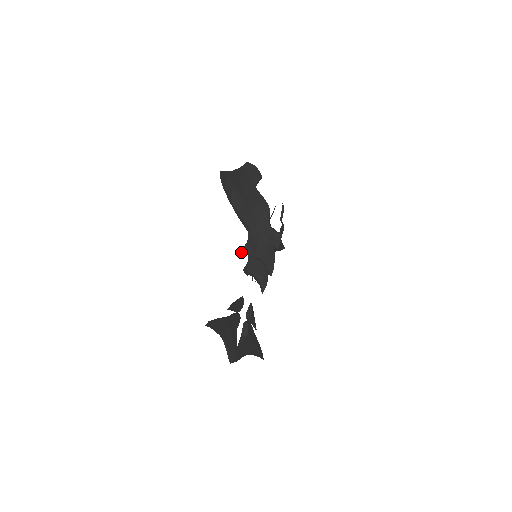
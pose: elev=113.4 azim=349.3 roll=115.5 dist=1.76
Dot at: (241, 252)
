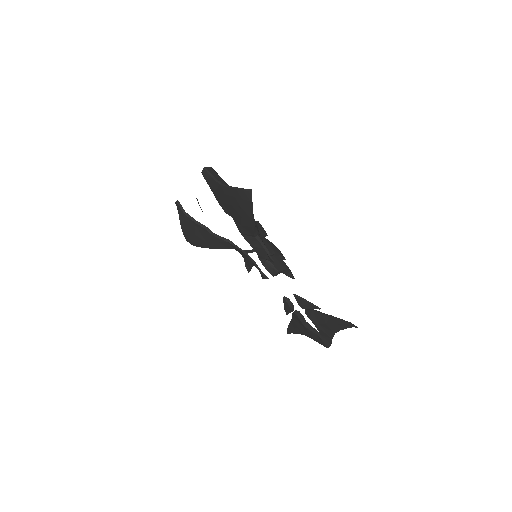
Dot at: (272, 259)
